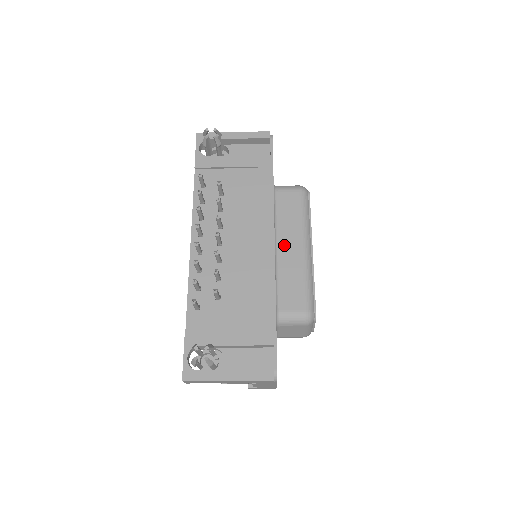
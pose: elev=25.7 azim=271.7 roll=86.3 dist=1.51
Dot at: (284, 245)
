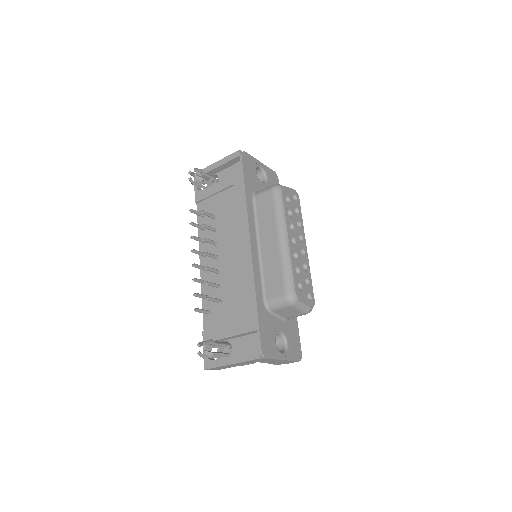
Dot at: (265, 242)
